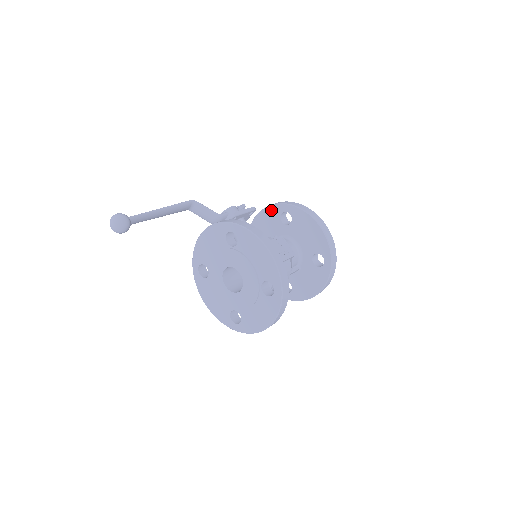
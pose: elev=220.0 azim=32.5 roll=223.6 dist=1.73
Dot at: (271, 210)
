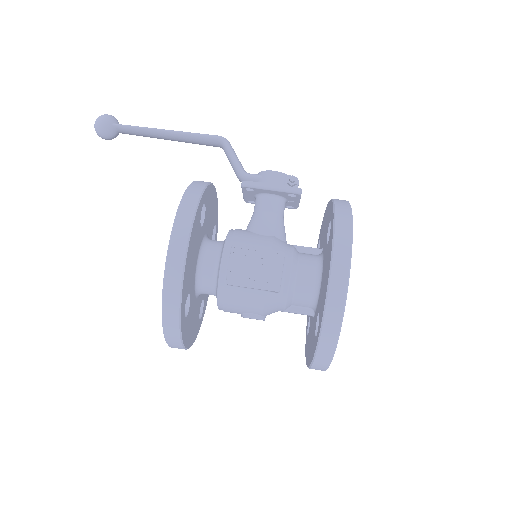
Dot at: (330, 207)
